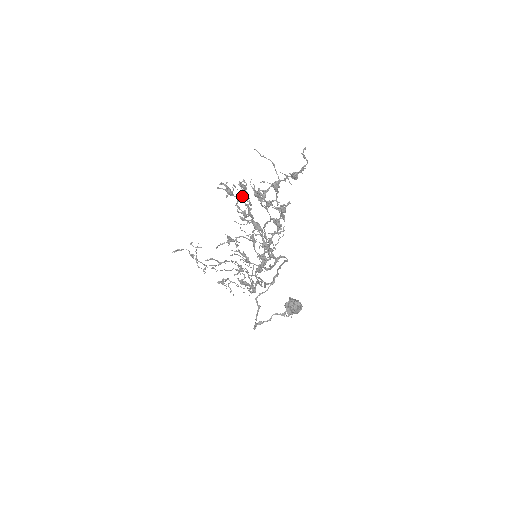
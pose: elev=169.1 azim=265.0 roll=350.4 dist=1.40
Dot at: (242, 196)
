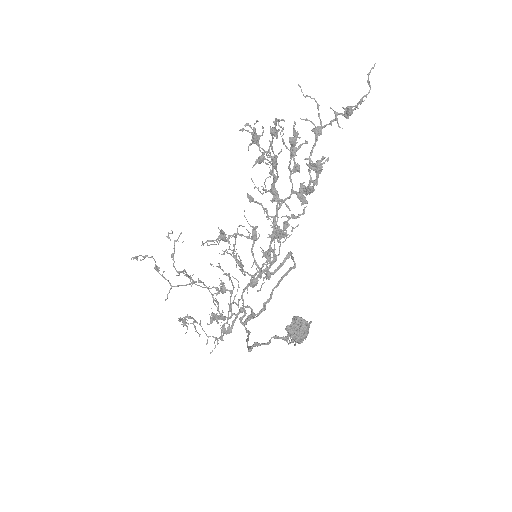
Dot at: occluded
